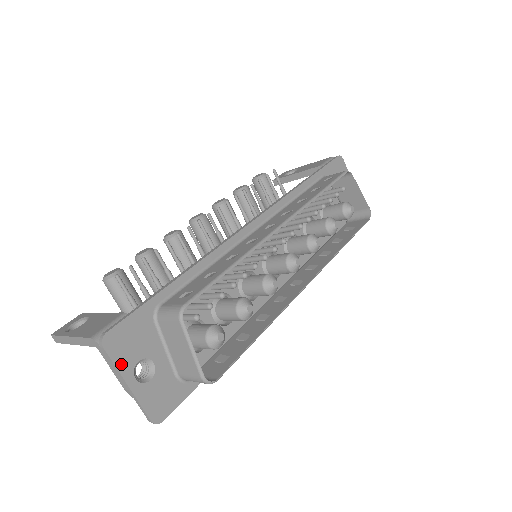
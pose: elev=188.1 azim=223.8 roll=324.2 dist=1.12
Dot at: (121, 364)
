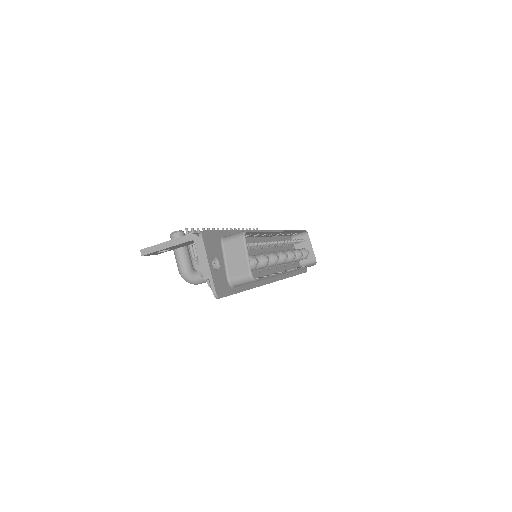
Dot at: (207, 251)
